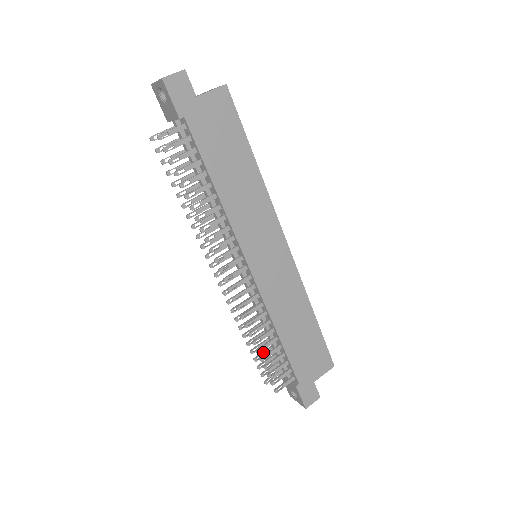
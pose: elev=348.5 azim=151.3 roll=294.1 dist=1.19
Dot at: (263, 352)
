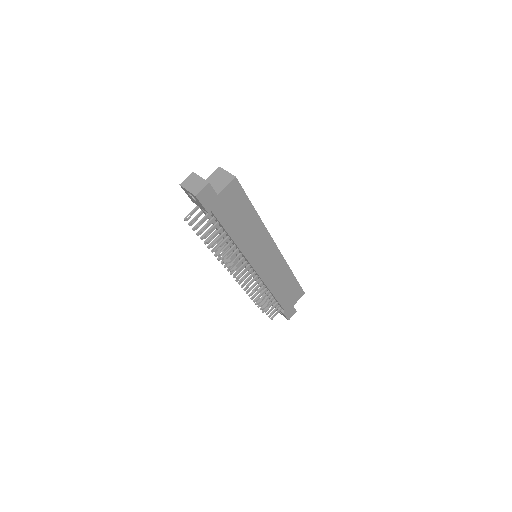
Dot at: occluded
